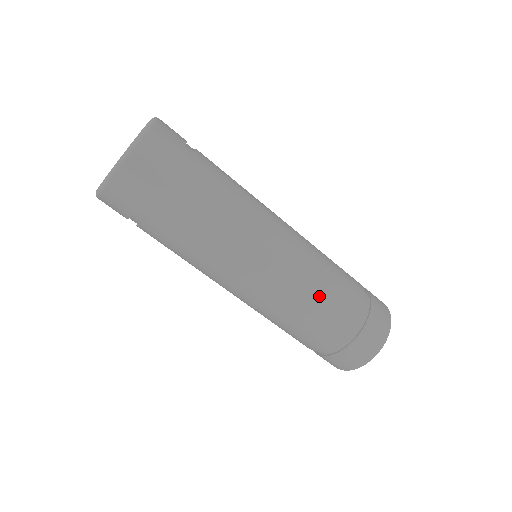
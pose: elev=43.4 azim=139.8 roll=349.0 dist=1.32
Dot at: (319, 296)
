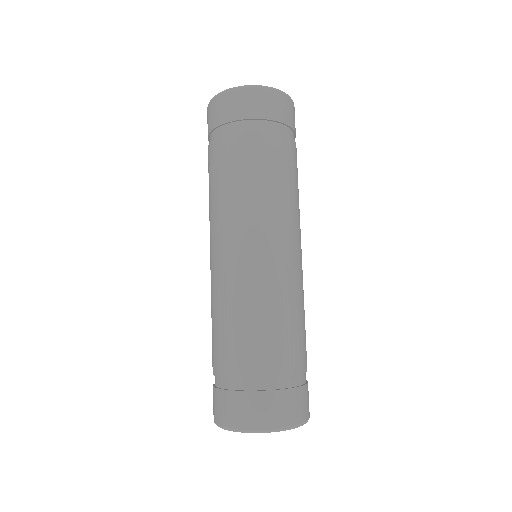
Dot at: (293, 316)
